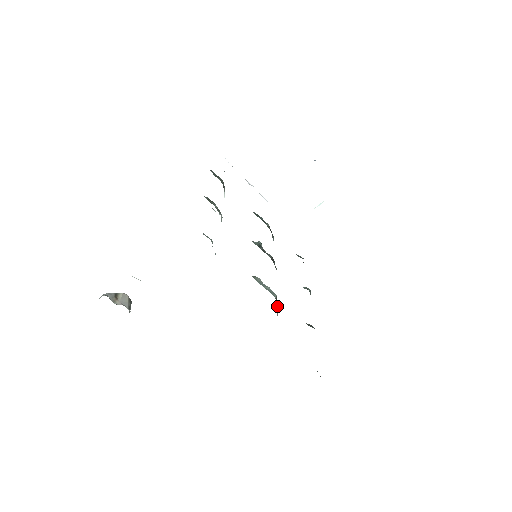
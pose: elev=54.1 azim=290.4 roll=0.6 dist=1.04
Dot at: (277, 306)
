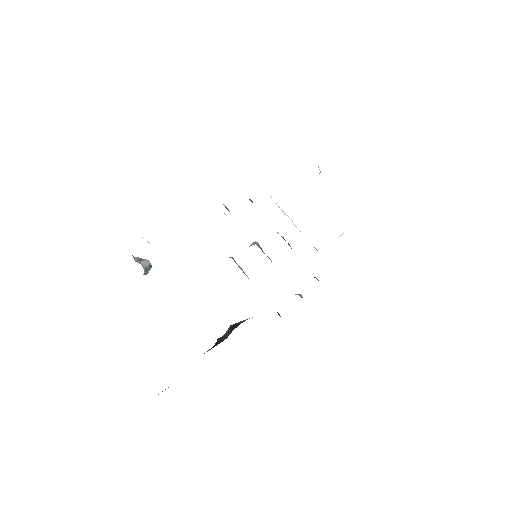
Dot at: occluded
